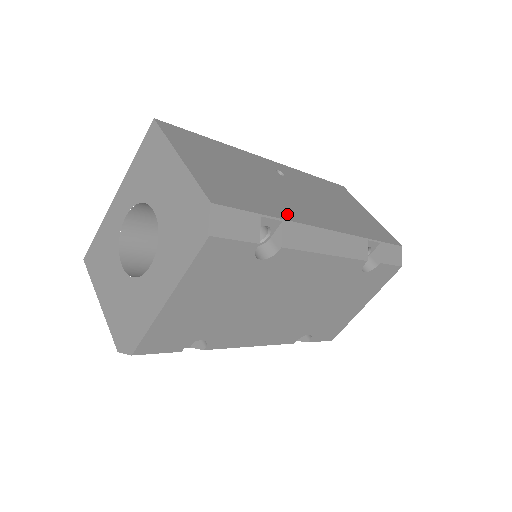
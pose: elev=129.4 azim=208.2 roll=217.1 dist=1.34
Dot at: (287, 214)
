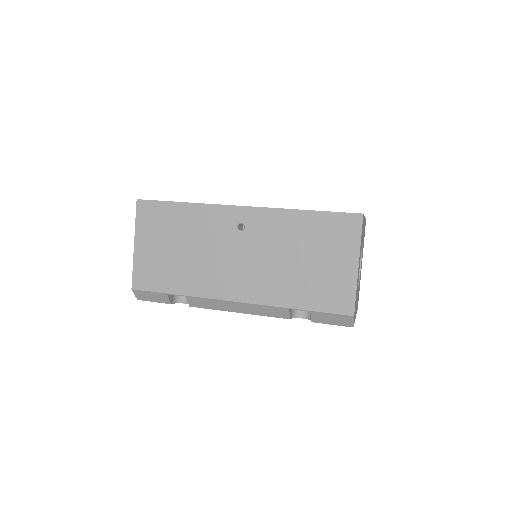
Dot at: (195, 289)
